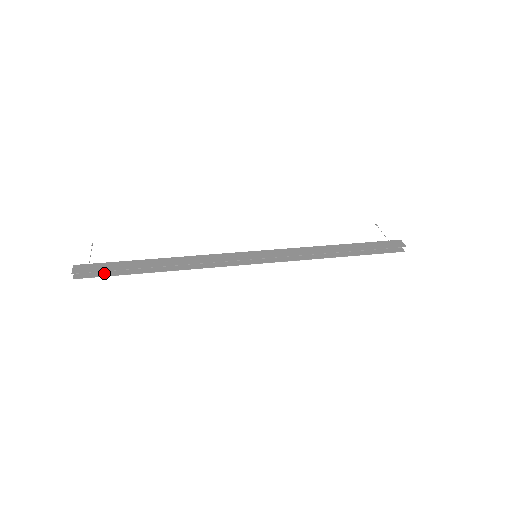
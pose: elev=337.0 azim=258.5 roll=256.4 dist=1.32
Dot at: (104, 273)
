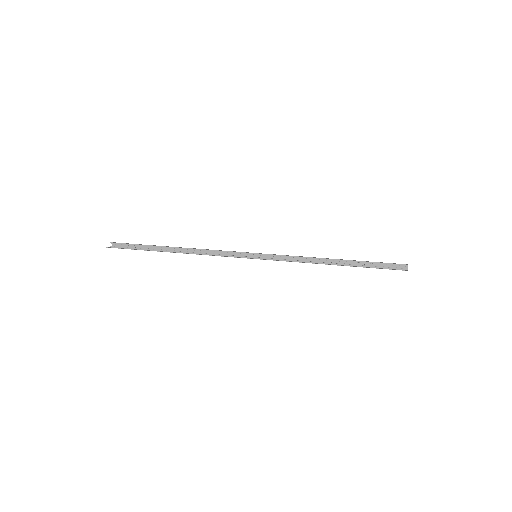
Dot at: occluded
